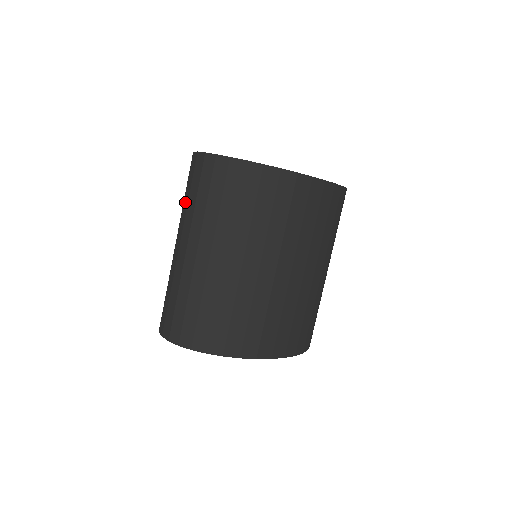
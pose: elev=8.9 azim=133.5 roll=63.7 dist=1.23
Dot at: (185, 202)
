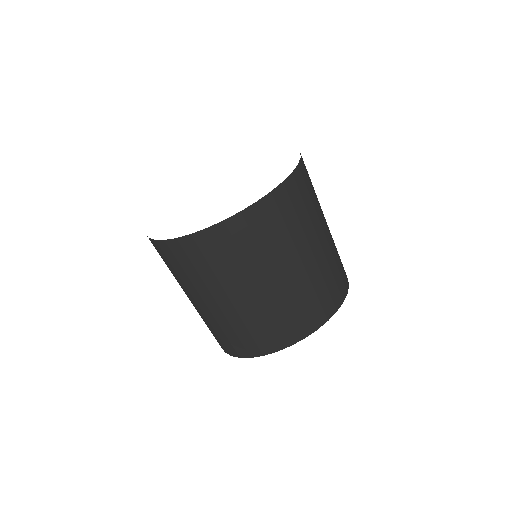
Dot at: occluded
